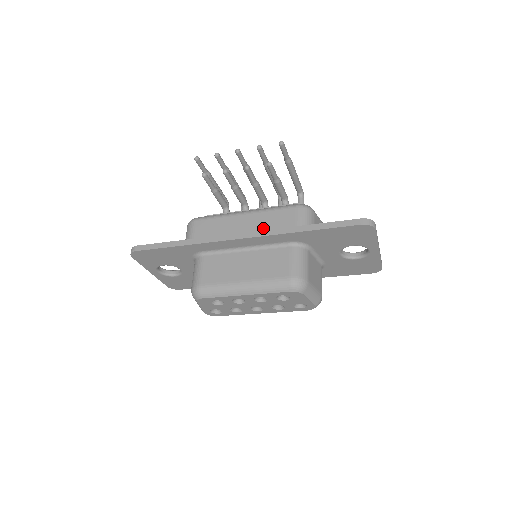
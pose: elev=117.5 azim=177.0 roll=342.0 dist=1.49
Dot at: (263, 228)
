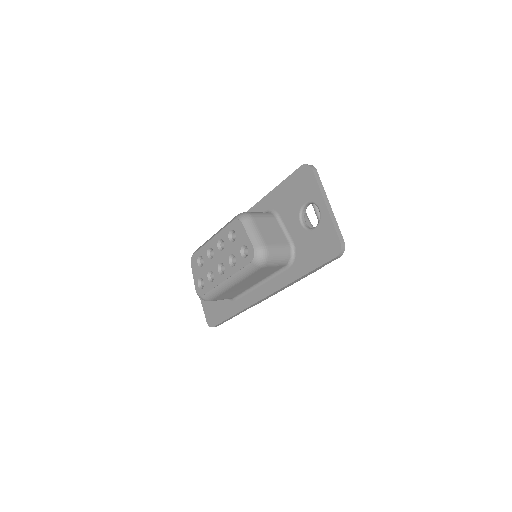
Dot at: occluded
